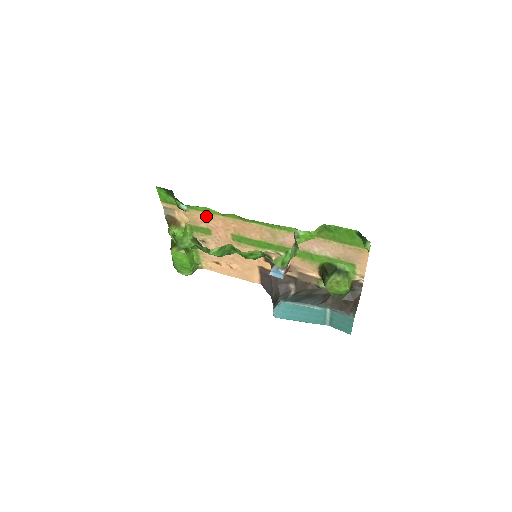
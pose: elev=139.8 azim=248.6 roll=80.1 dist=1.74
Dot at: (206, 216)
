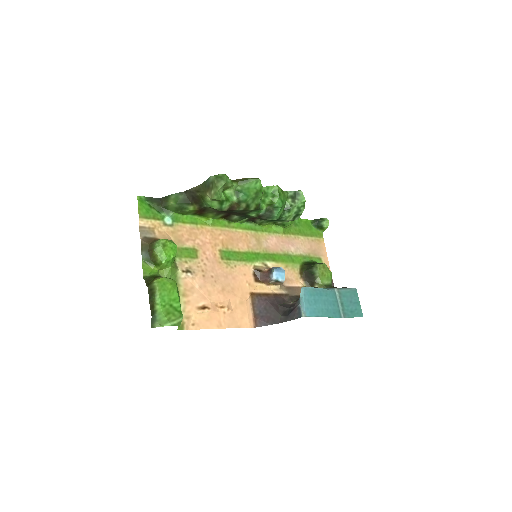
Dot at: (193, 230)
